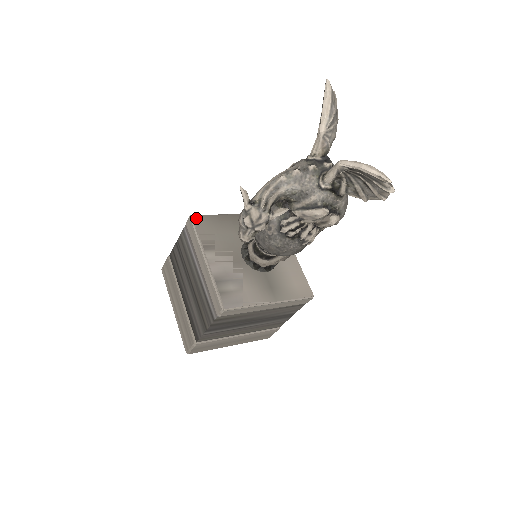
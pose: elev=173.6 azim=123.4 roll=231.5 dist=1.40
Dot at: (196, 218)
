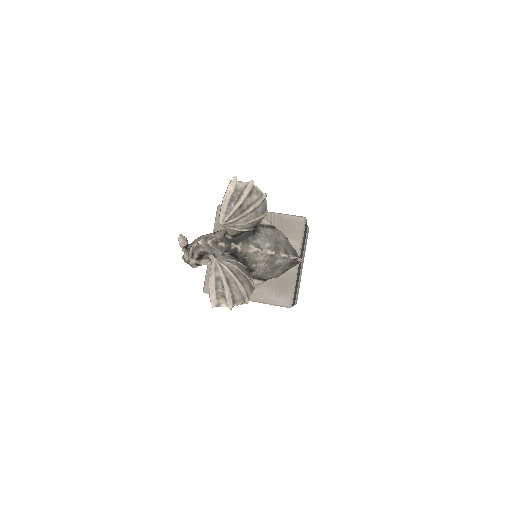
Dot at: occluded
